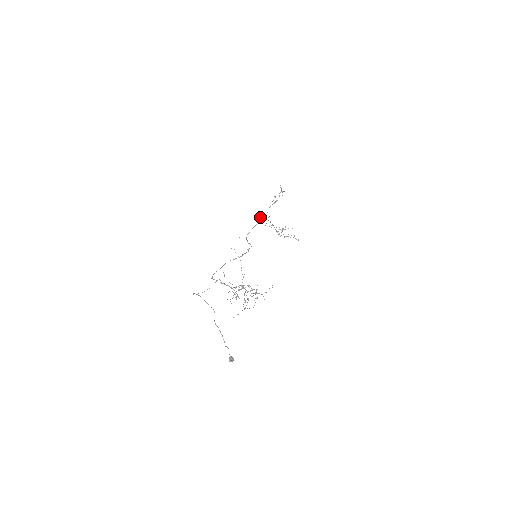
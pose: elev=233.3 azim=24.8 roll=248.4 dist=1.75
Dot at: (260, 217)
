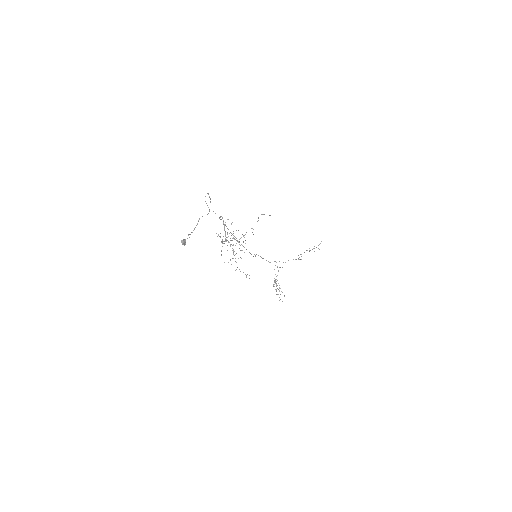
Dot at: (275, 261)
